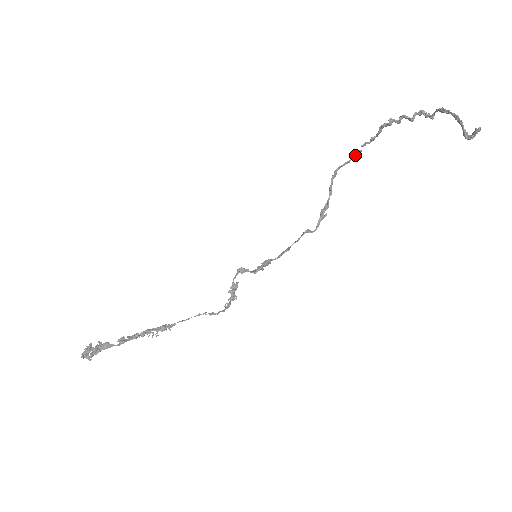
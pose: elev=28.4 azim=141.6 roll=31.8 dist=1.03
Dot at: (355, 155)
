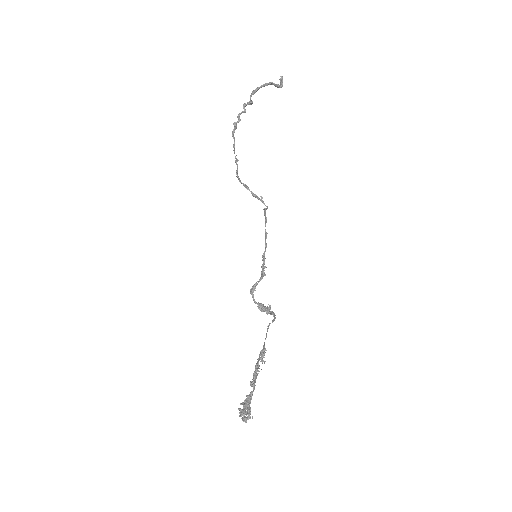
Dot at: (236, 160)
